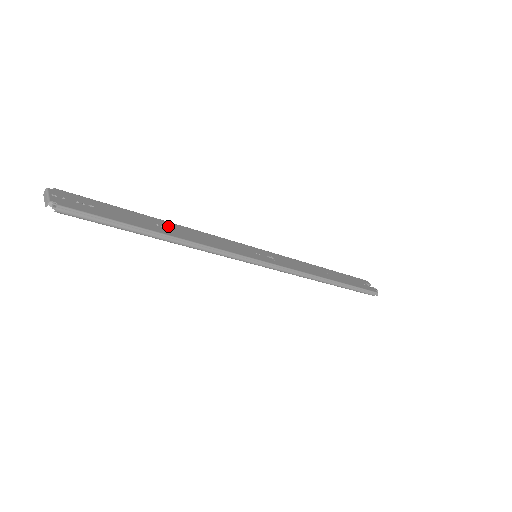
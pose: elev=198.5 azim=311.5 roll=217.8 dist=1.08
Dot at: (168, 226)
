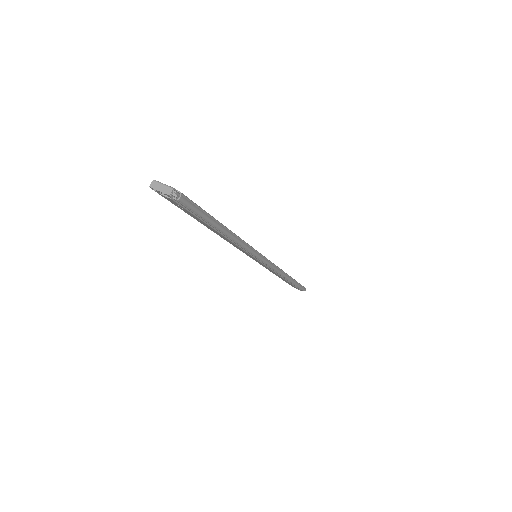
Dot at: occluded
